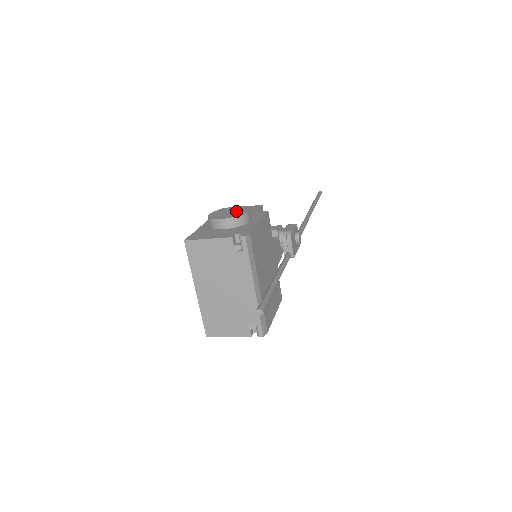
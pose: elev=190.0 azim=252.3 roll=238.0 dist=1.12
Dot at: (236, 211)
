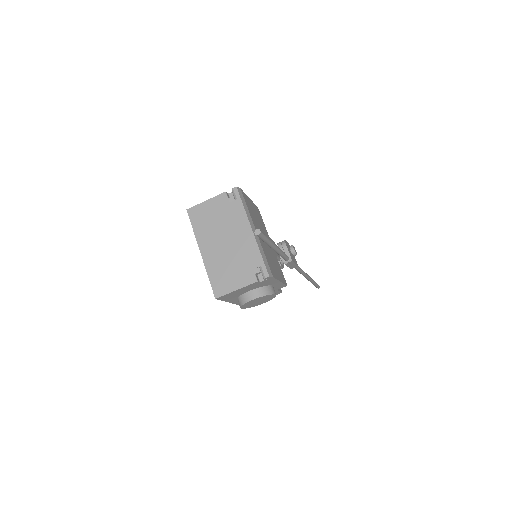
Dot at: occluded
